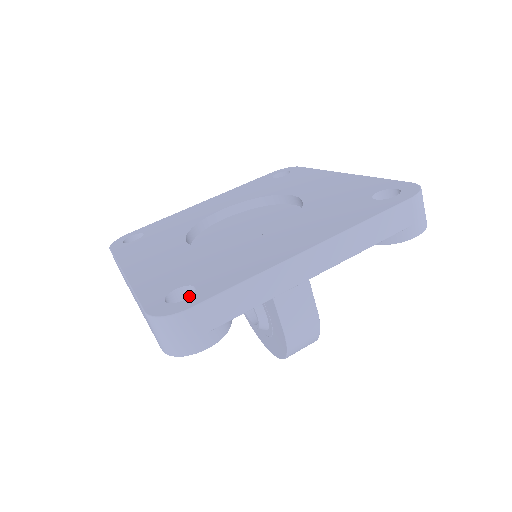
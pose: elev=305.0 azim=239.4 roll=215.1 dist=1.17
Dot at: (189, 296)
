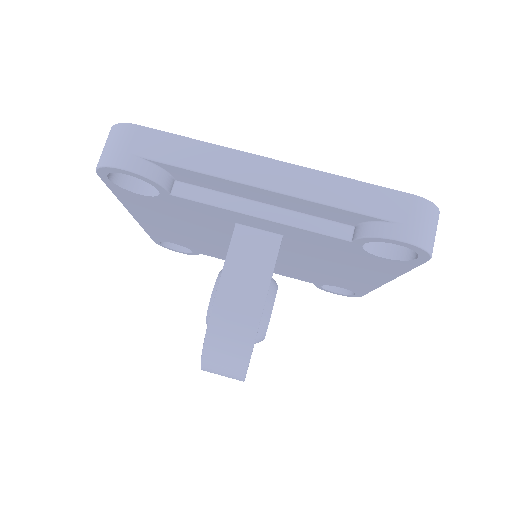
Dot at: occluded
